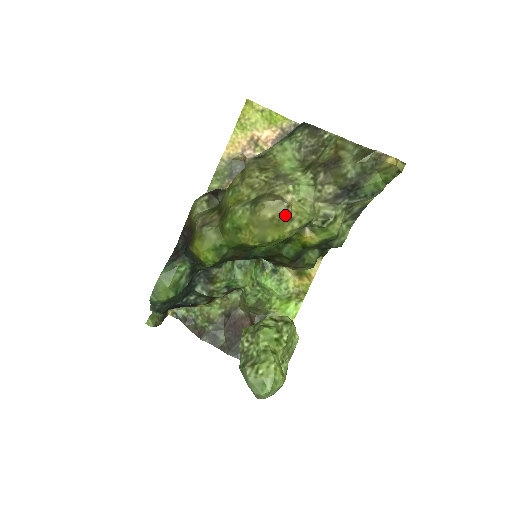
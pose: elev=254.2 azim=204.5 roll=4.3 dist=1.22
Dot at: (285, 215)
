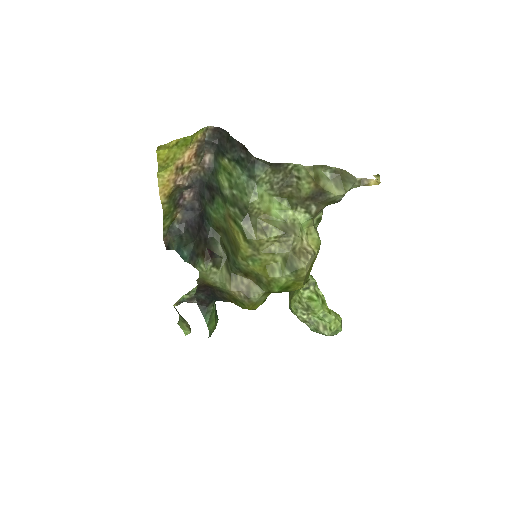
Dot at: (314, 258)
